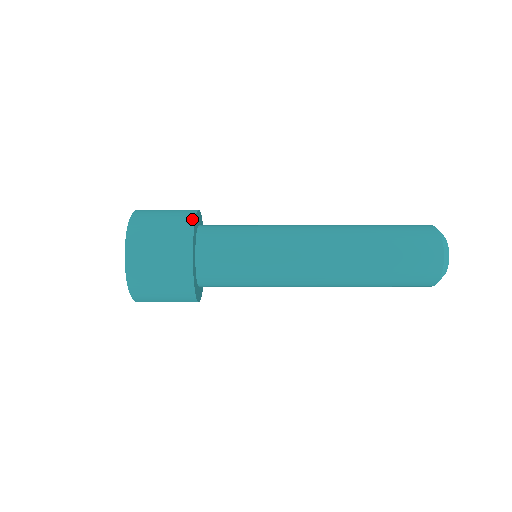
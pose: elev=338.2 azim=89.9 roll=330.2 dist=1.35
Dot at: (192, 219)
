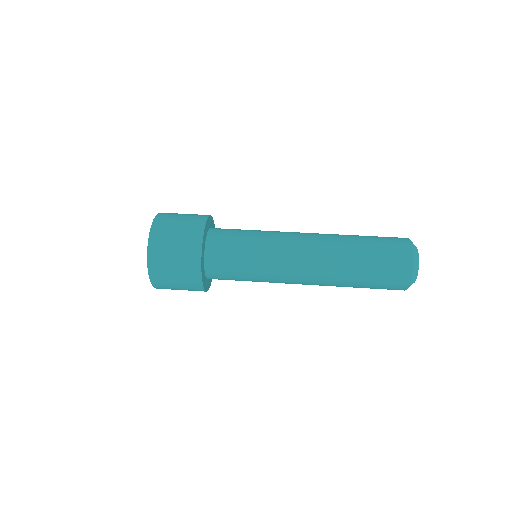
Dot at: (199, 265)
